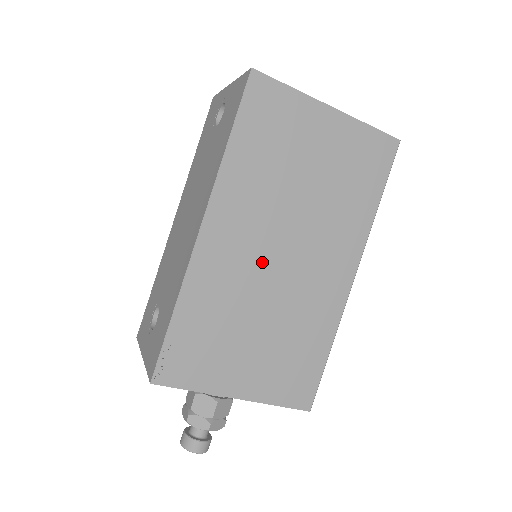
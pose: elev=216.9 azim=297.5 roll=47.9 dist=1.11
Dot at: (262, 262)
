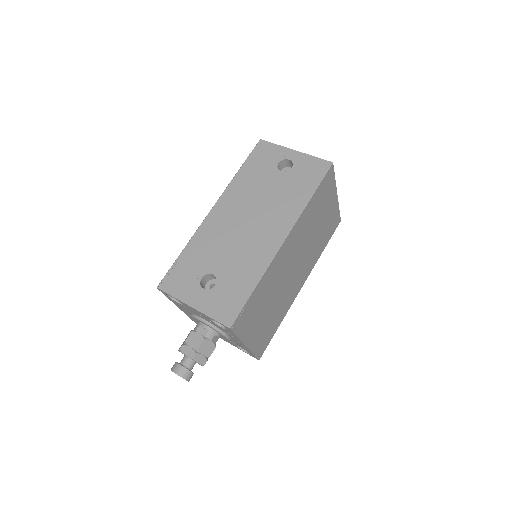
Dot at: (288, 268)
